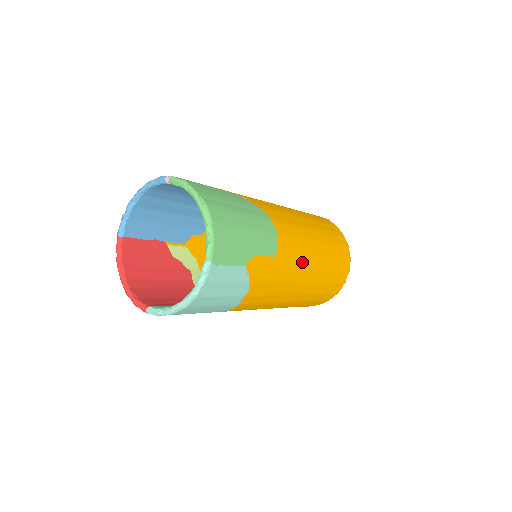
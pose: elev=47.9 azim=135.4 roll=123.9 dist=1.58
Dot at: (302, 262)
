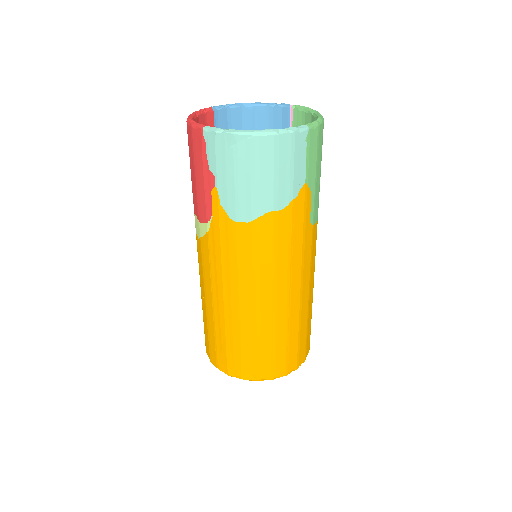
Dot at: (305, 273)
